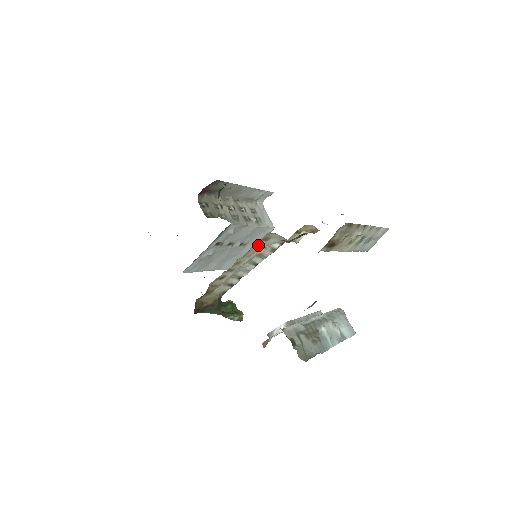
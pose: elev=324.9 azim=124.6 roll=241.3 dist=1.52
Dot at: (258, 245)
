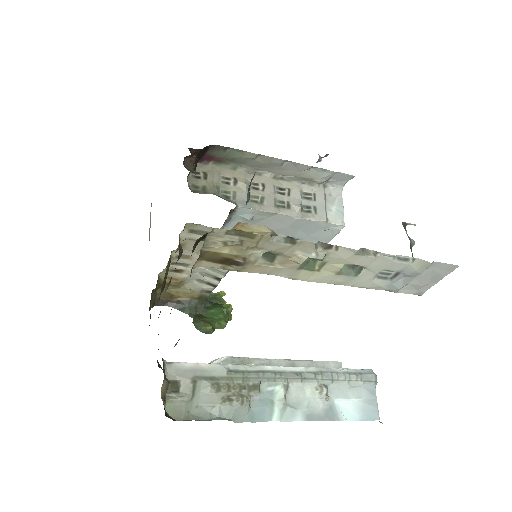
Dot at: (195, 238)
